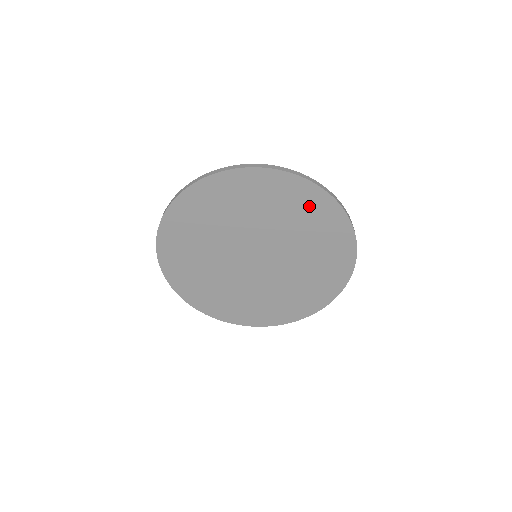
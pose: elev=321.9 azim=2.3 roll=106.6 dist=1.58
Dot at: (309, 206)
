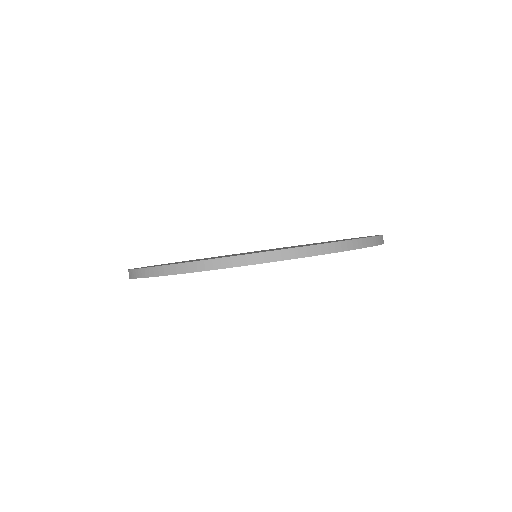
Dot at: occluded
